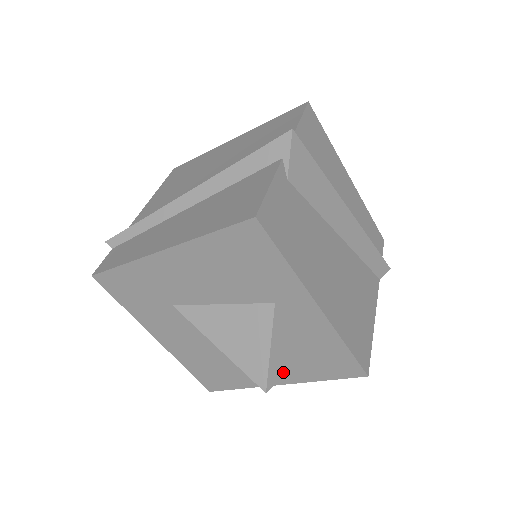
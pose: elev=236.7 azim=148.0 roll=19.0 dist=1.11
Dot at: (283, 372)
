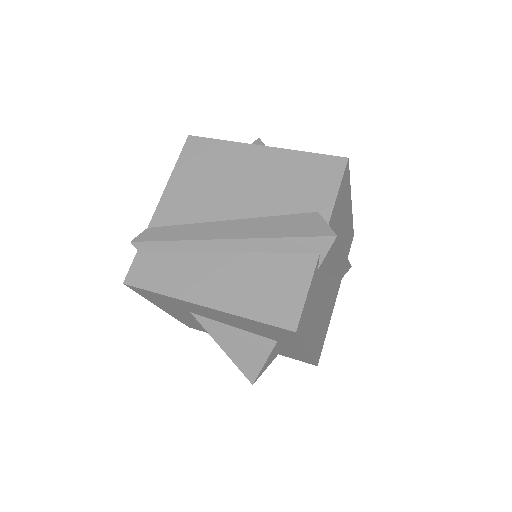
Dot at: occluded
